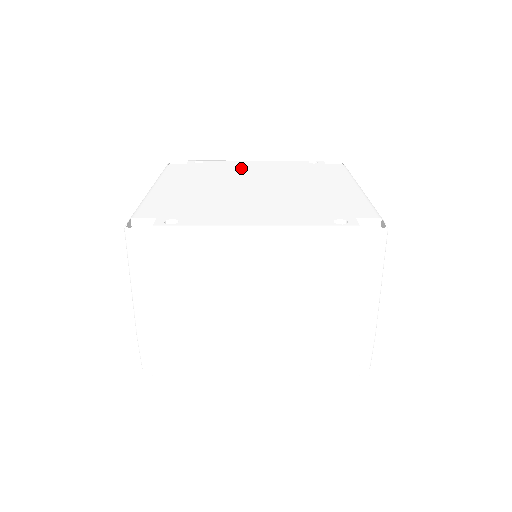
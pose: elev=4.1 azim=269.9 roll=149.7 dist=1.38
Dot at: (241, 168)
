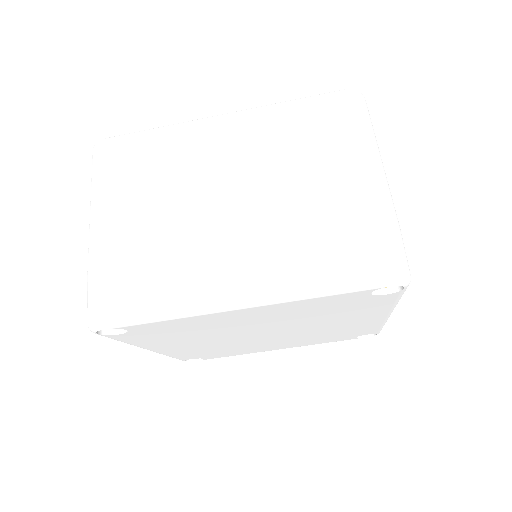
Dot at: occluded
